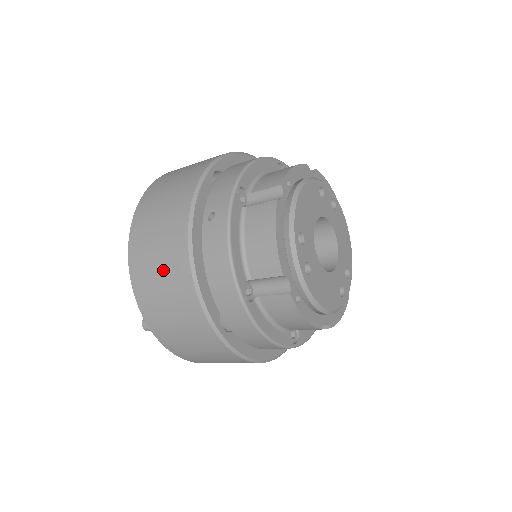
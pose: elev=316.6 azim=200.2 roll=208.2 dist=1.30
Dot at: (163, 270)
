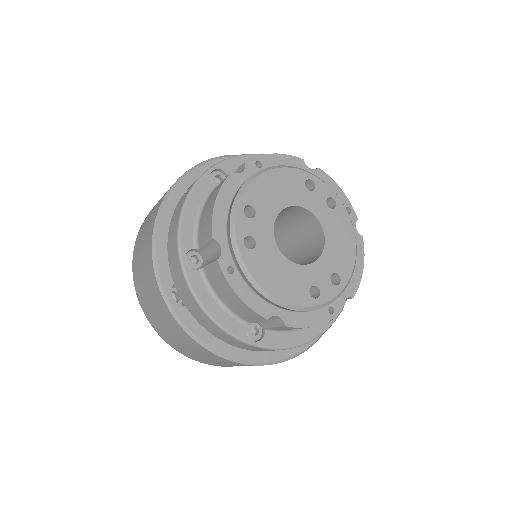
Dot at: (144, 239)
